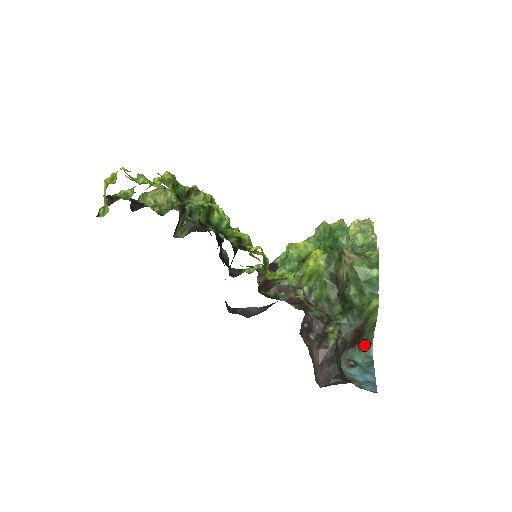
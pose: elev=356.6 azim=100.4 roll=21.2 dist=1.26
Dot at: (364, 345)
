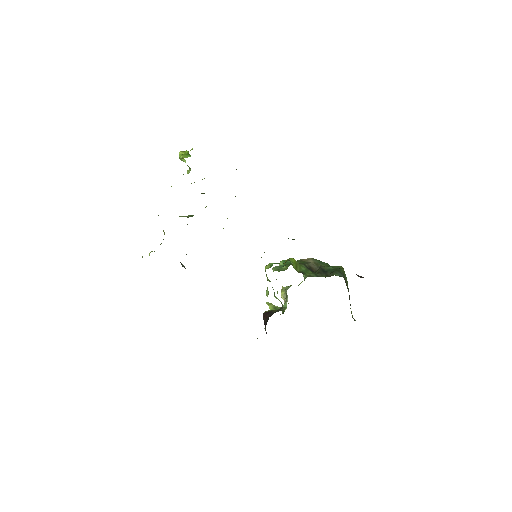
Dot at: occluded
